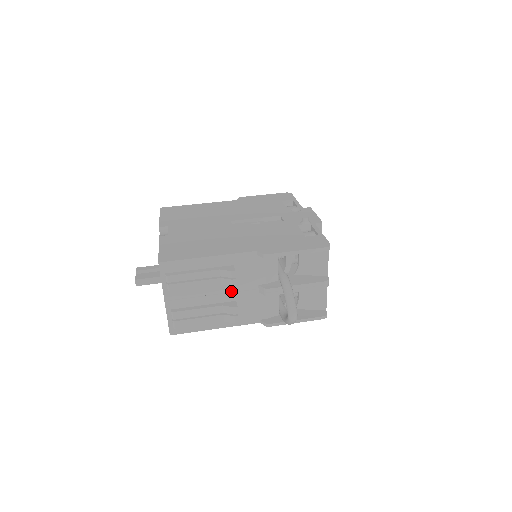
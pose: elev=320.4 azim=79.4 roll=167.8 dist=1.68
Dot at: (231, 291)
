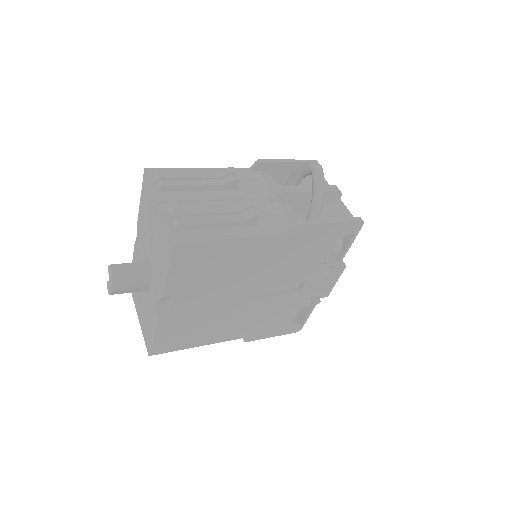
Dot at: (237, 199)
